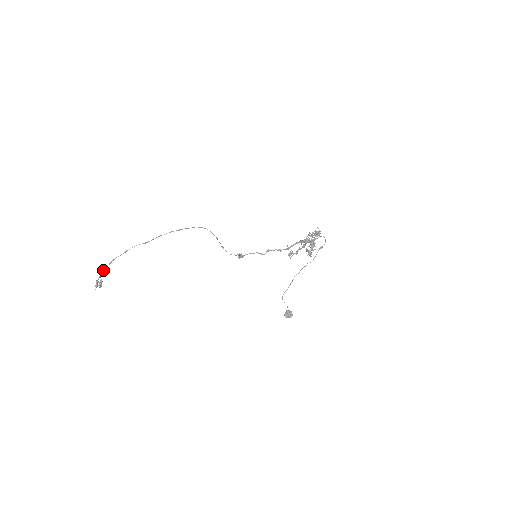
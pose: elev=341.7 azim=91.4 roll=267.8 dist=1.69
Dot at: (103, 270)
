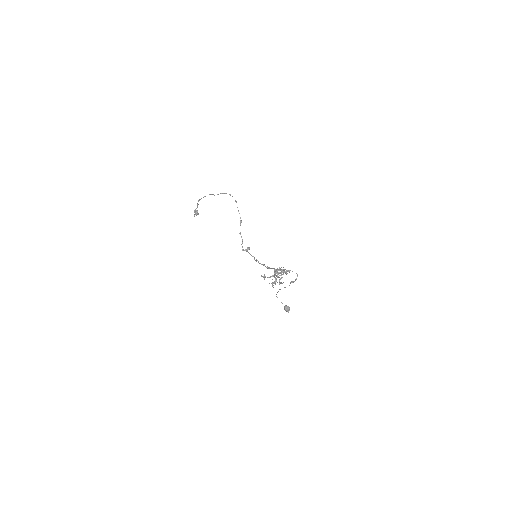
Dot at: (197, 204)
